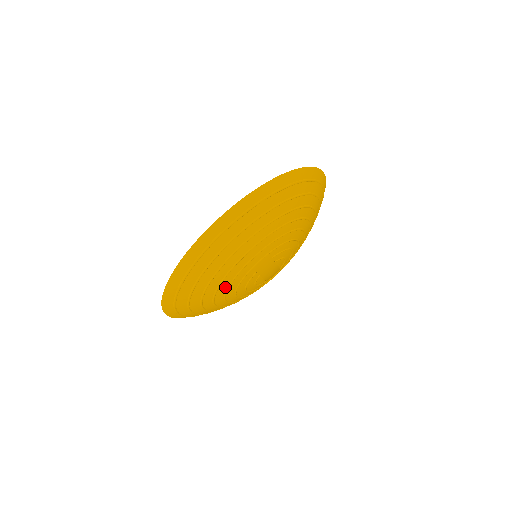
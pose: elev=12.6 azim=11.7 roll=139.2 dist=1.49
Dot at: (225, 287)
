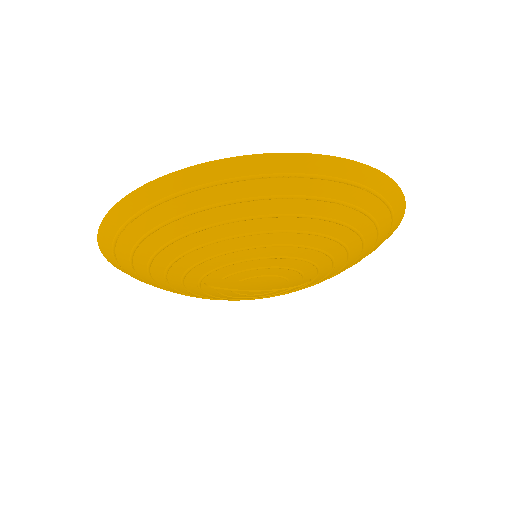
Dot at: (191, 293)
